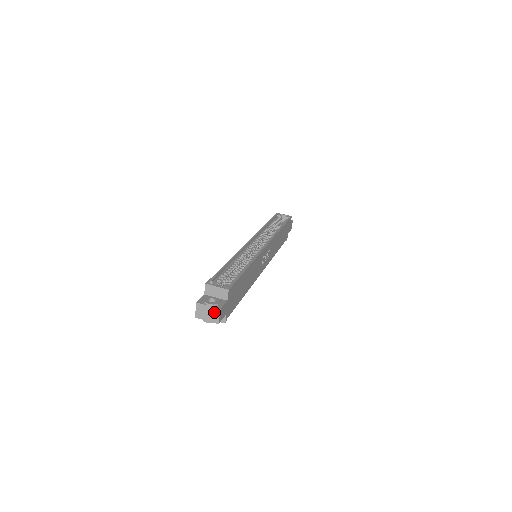
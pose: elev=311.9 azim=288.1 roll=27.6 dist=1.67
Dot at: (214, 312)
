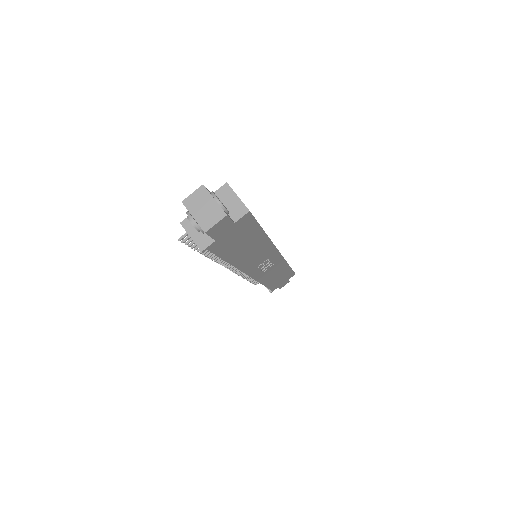
Dot at: (214, 213)
